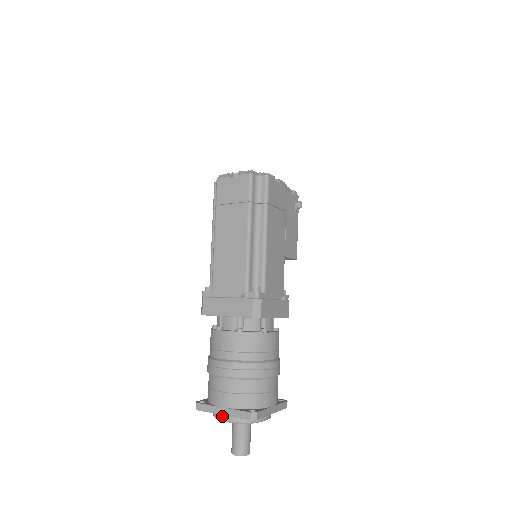
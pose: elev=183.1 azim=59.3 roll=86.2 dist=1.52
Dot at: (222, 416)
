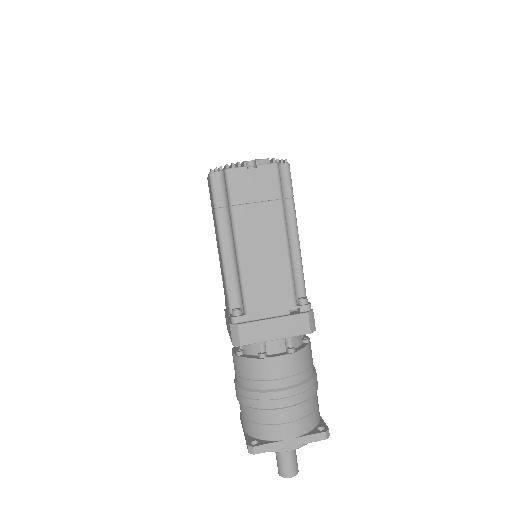
Dot at: (285, 447)
